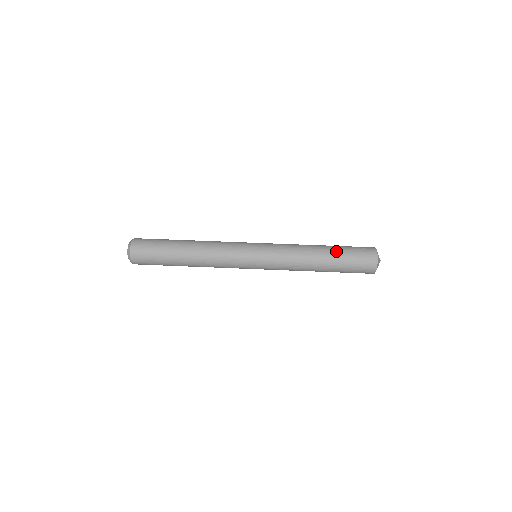
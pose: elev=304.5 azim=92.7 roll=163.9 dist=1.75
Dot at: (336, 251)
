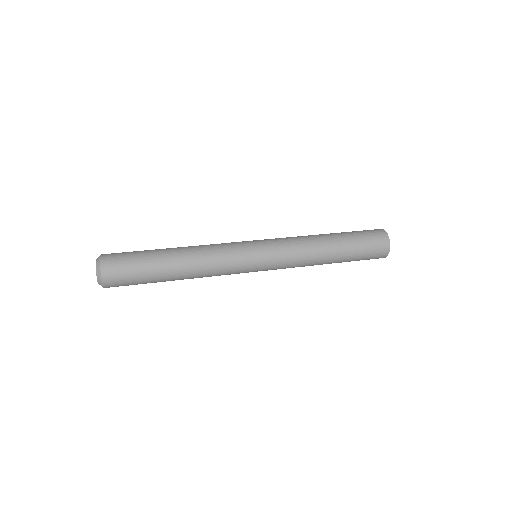
Dot at: (347, 240)
